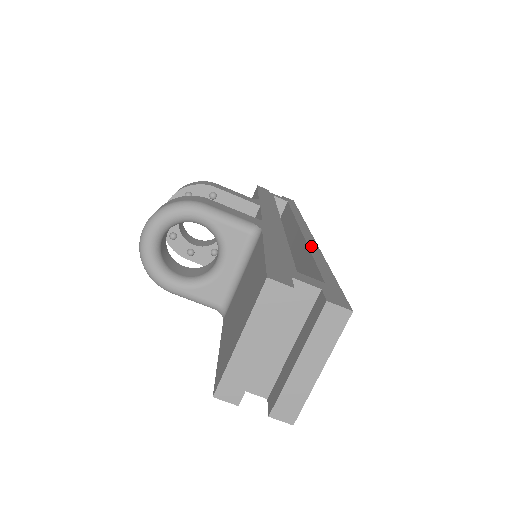
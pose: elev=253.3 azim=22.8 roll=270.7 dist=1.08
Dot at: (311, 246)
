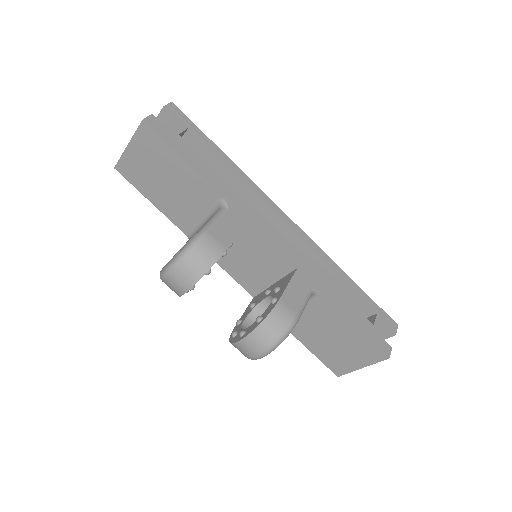
Dot at: (324, 258)
